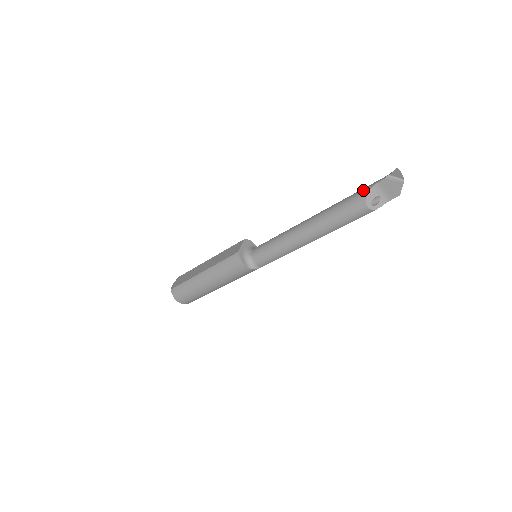
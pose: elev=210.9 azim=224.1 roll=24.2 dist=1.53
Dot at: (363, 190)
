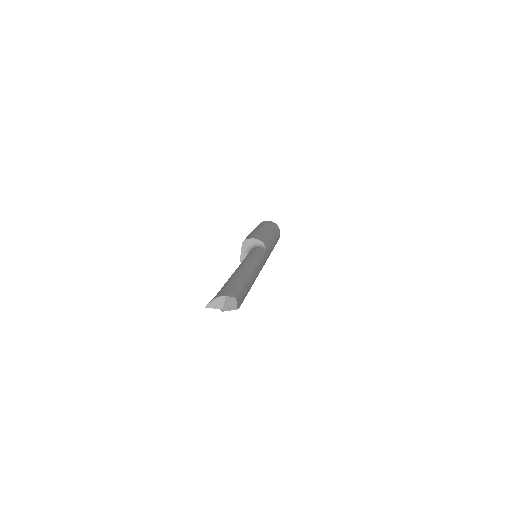
Dot at: occluded
